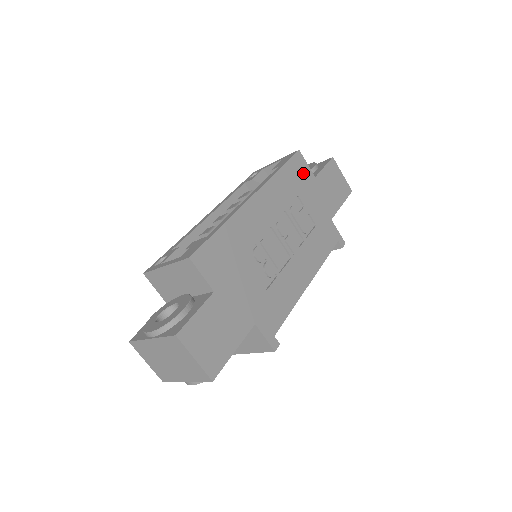
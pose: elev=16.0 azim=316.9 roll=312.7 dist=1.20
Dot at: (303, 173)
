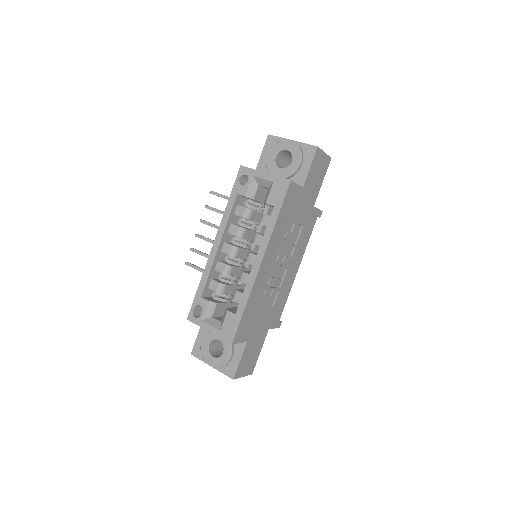
Dot at: (294, 197)
